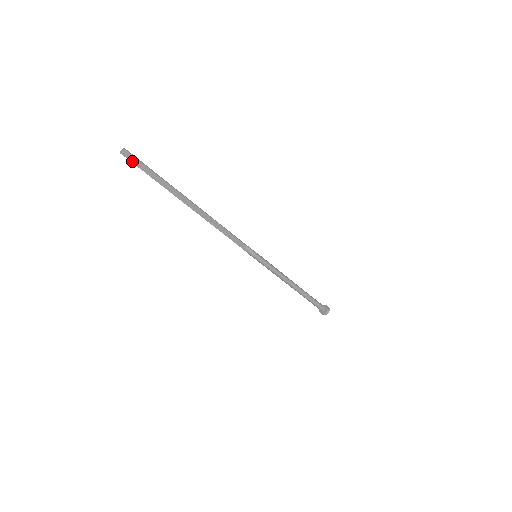
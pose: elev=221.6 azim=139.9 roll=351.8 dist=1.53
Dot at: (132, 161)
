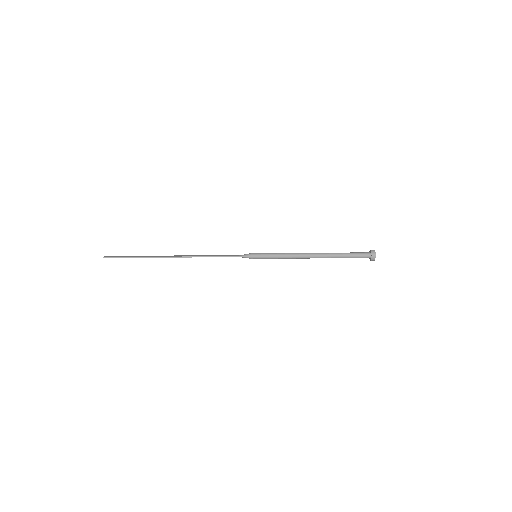
Dot at: (115, 257)
